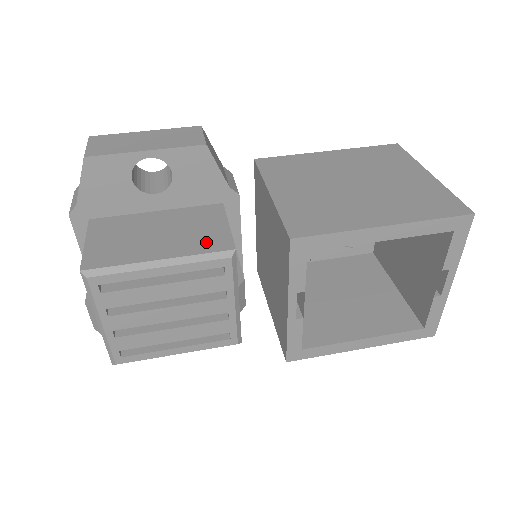
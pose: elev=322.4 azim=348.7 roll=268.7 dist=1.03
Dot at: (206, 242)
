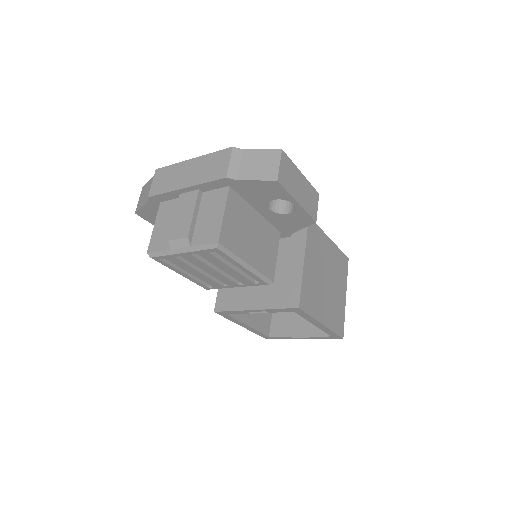
Dot at: (267, 265)
